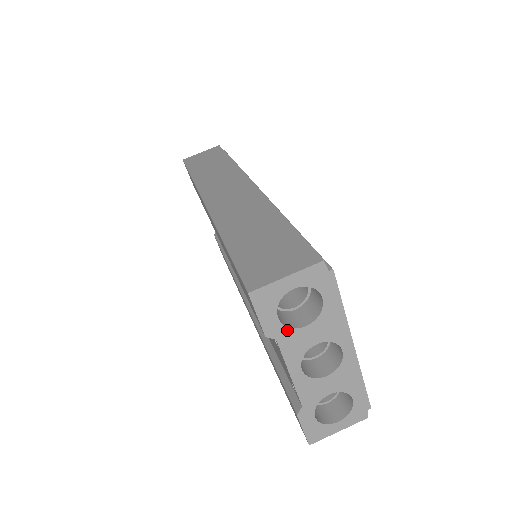
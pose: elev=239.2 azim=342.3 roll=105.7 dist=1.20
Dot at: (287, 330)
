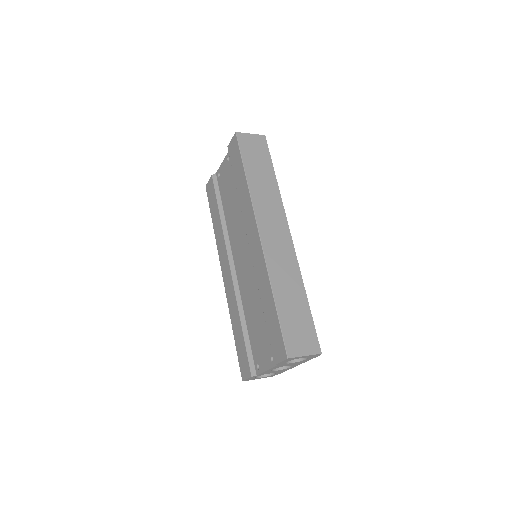
Dot at: (284, 364)
